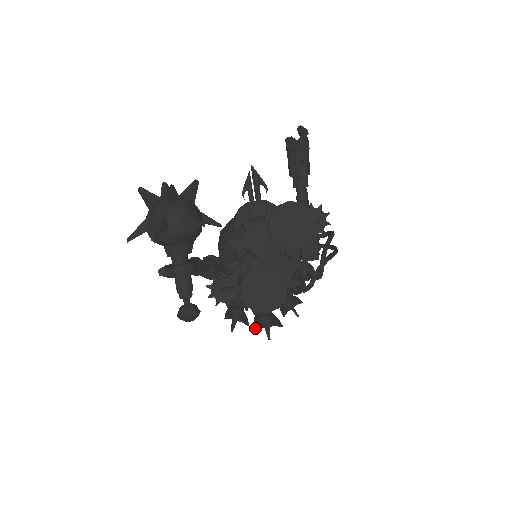
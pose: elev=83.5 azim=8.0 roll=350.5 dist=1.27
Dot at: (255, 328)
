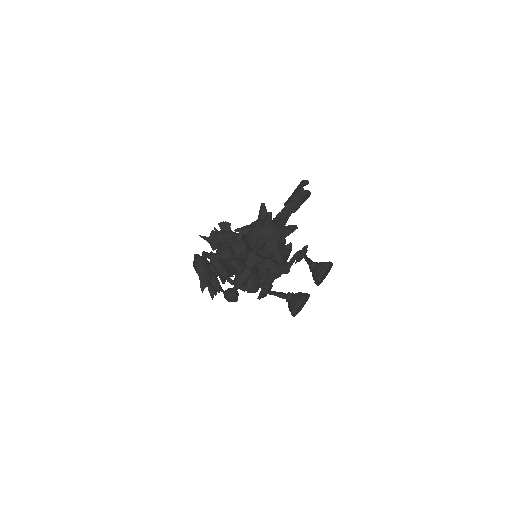
Dot at: (215, 293)
